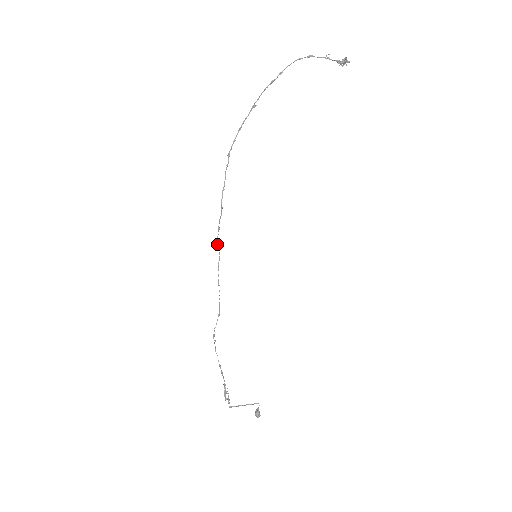
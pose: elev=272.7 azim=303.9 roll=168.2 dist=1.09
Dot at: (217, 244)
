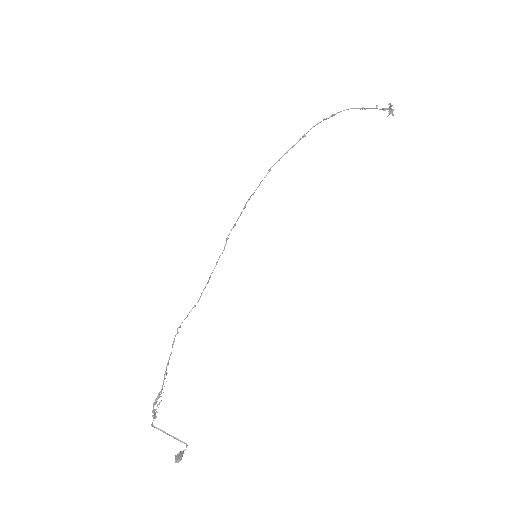
Dot at: (227, 238)
